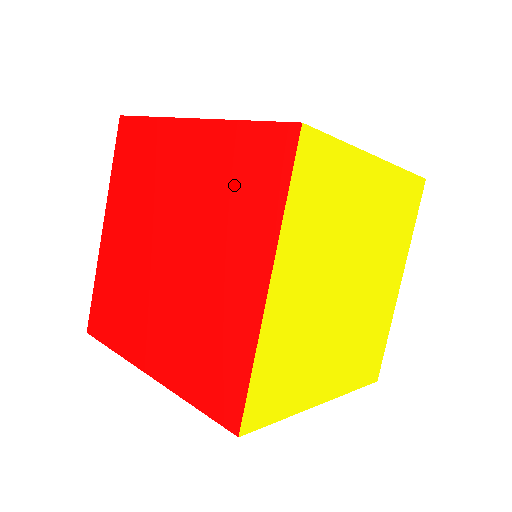
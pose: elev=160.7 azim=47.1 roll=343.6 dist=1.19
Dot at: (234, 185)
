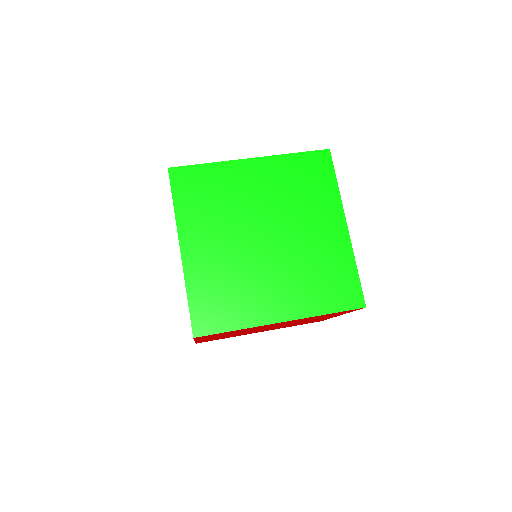
Dot at: occluded
